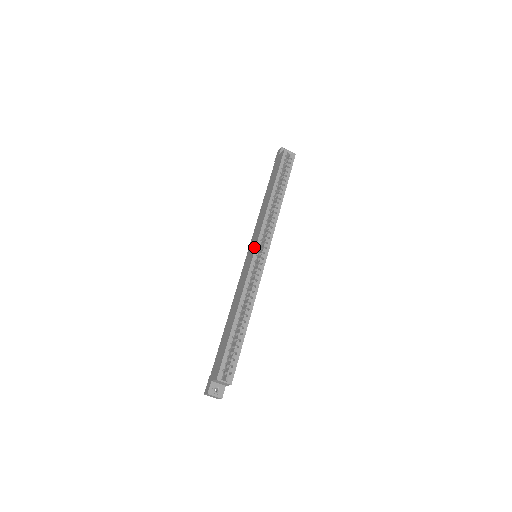
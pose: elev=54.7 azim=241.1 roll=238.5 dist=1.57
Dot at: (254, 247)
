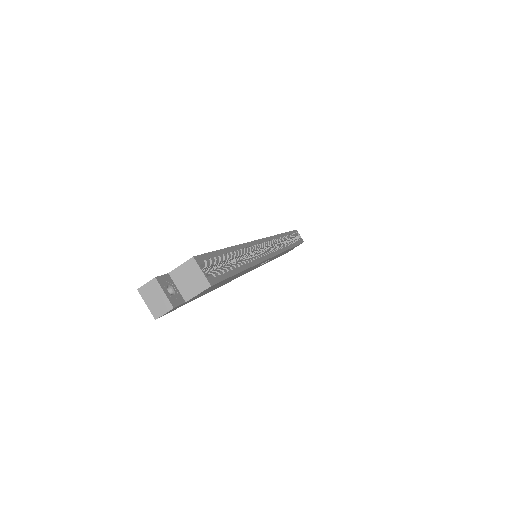
Dot at: occluded
